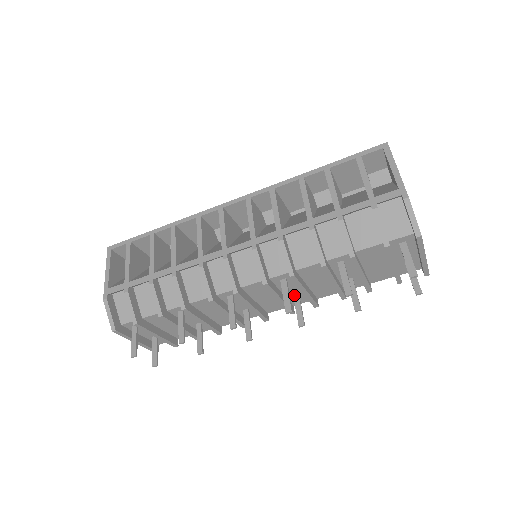
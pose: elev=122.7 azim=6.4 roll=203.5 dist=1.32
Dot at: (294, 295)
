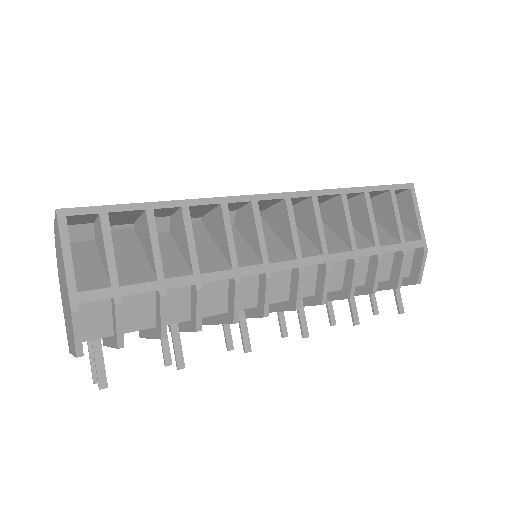
Dot at: occluded
